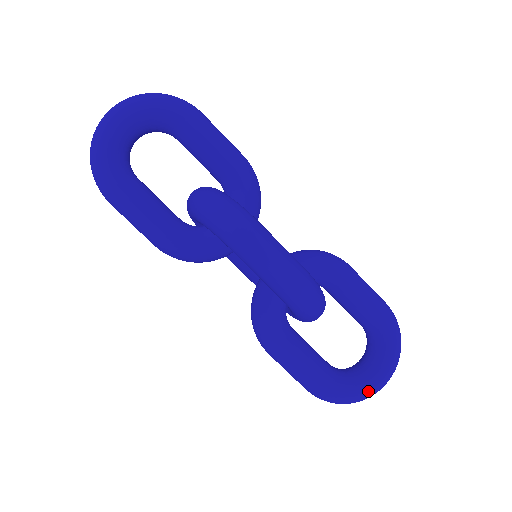
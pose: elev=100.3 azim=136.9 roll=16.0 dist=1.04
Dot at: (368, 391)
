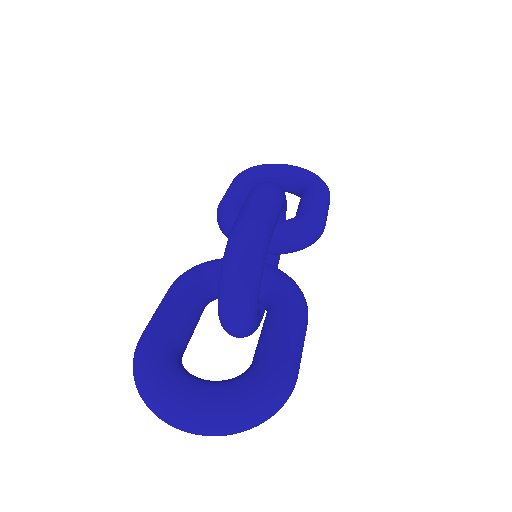
Dot at: (169, 385)
